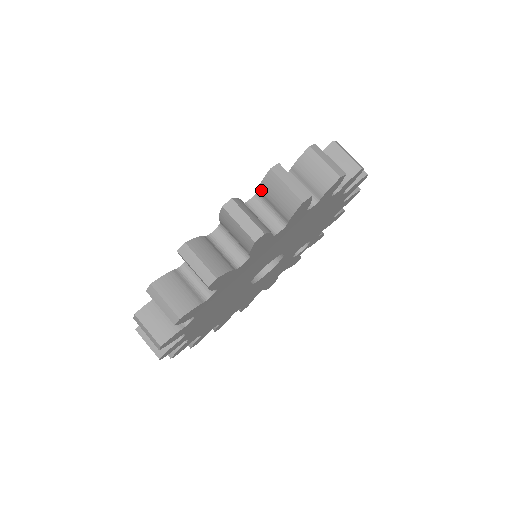
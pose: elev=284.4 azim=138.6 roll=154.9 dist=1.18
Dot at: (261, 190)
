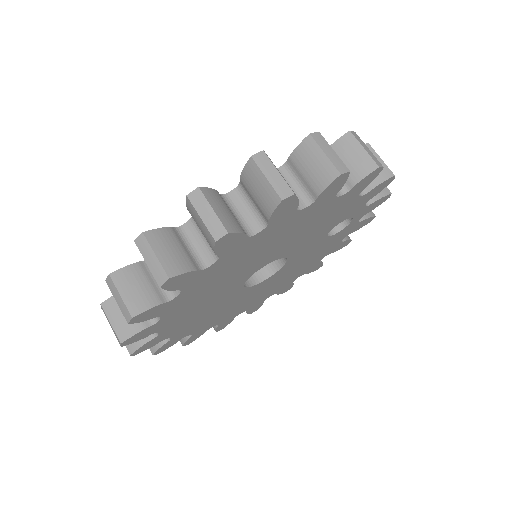
Dot at: occluded
